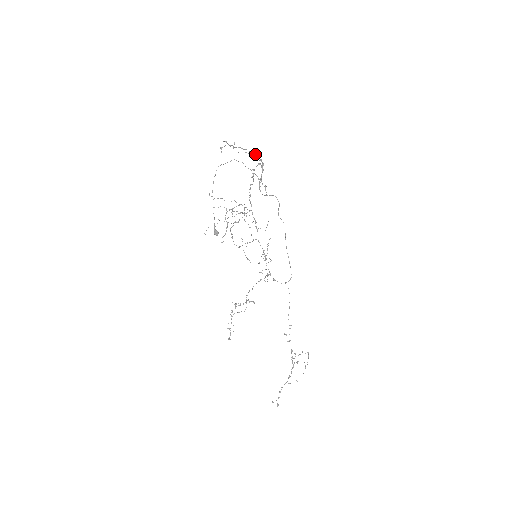
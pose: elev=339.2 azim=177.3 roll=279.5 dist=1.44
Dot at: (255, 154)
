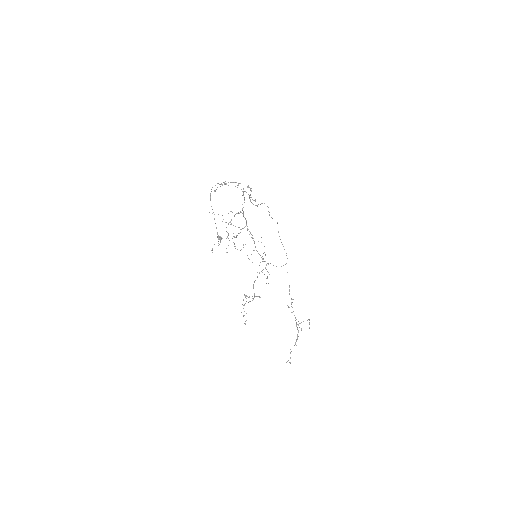
Dot at: occluded
